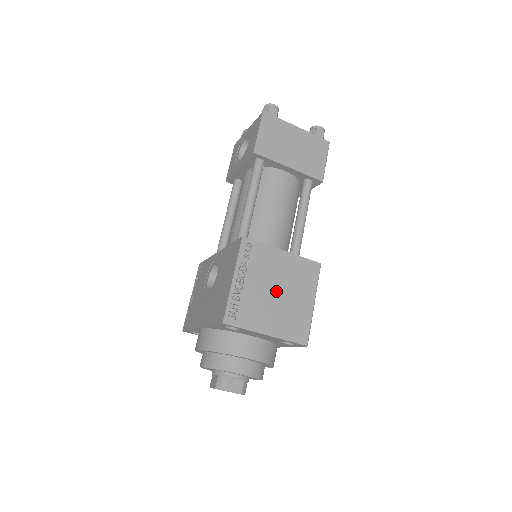
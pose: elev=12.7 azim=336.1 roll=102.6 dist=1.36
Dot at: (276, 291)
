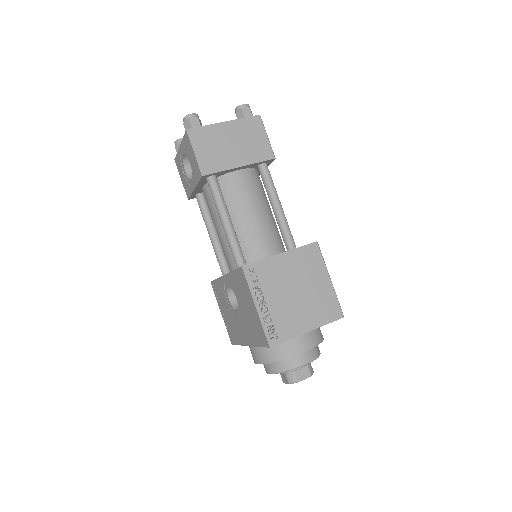
Dot at: (295, 292)
